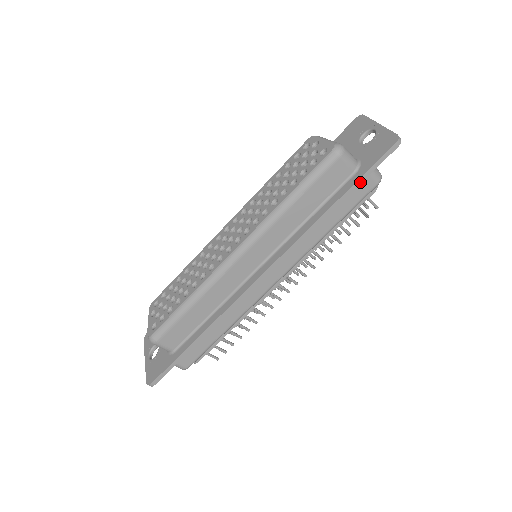
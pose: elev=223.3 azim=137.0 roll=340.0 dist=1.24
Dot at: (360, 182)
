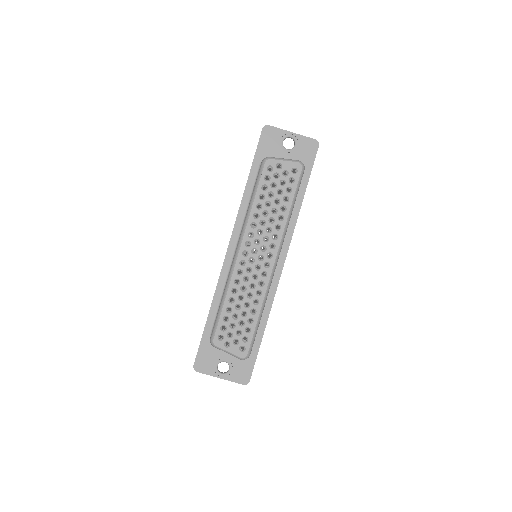
Dot at: (309, 177)
